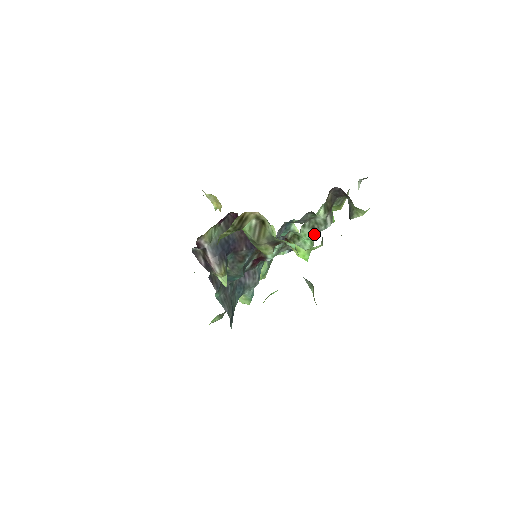
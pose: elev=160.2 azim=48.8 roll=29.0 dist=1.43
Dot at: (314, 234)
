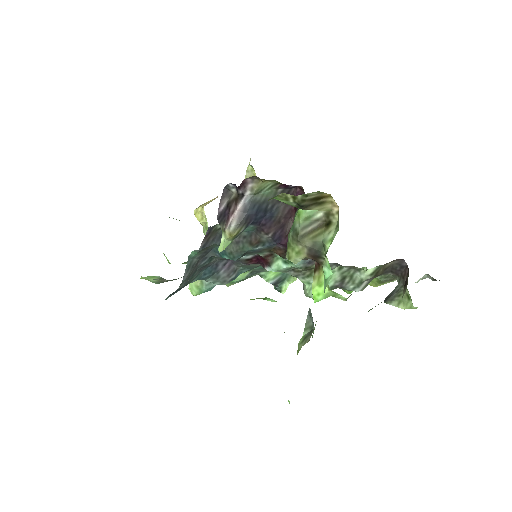
Dot at: (337, 285)
